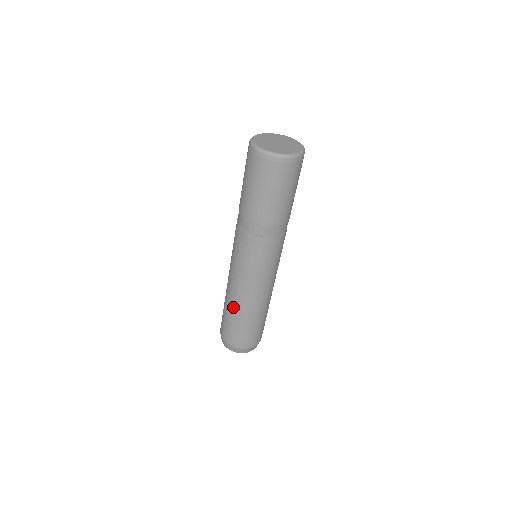
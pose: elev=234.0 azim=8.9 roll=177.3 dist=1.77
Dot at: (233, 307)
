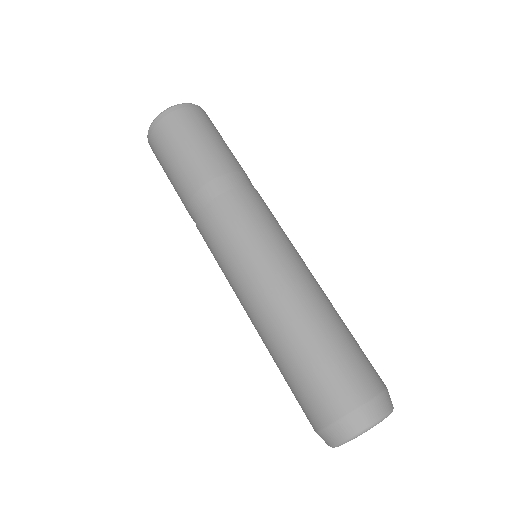
Dot at: (290, 327)
